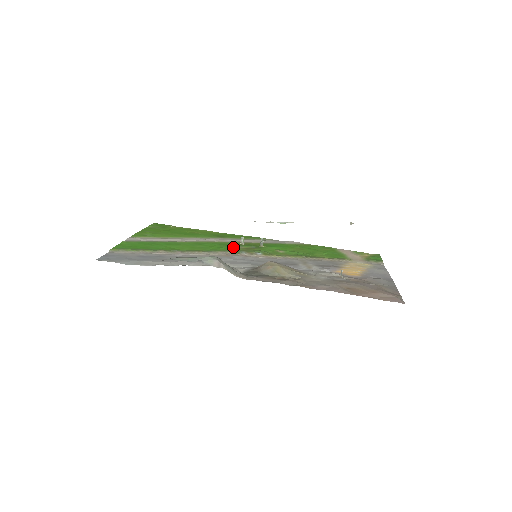
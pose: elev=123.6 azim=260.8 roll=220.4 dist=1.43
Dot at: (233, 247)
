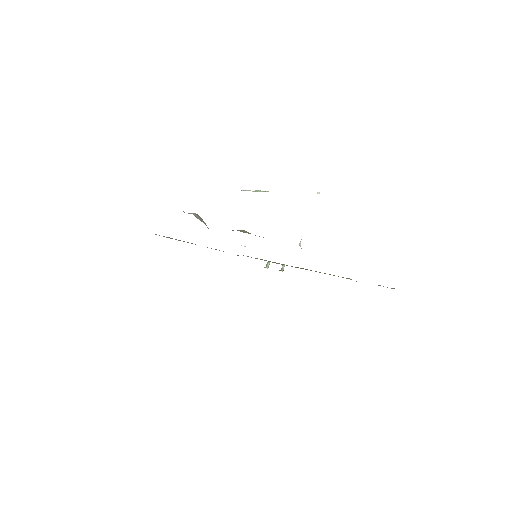
Dot at: occluded
